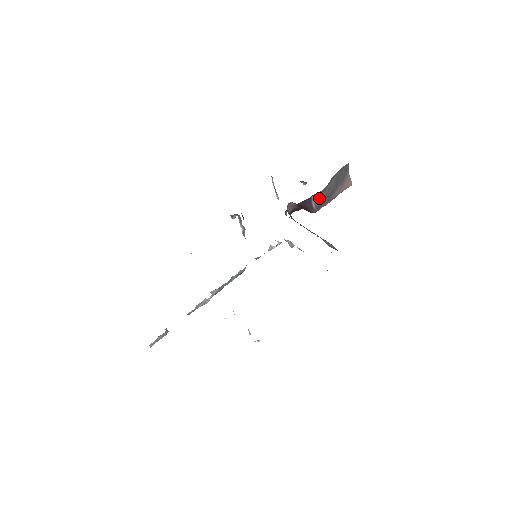
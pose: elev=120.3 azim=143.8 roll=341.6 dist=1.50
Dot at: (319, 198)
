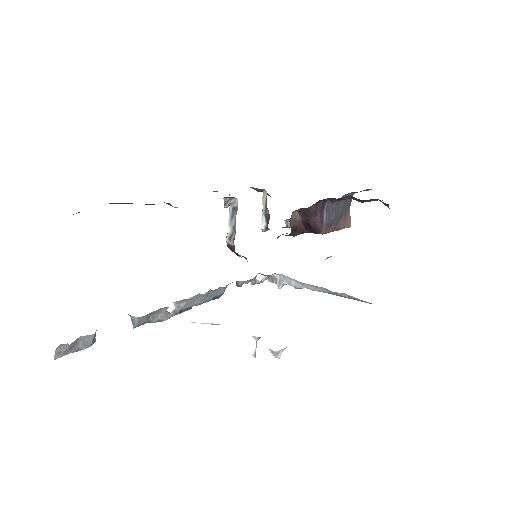
Dot at: (330, 213)
